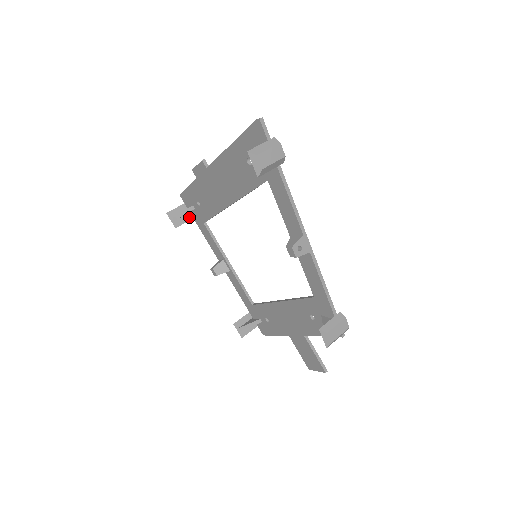
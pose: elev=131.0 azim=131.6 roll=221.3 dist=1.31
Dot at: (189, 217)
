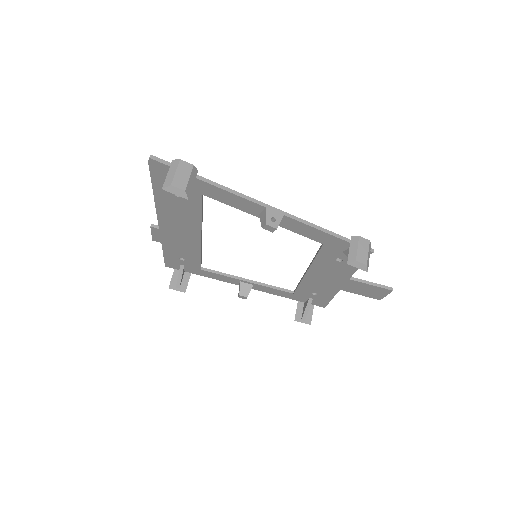
Dot at: (187, 275)
